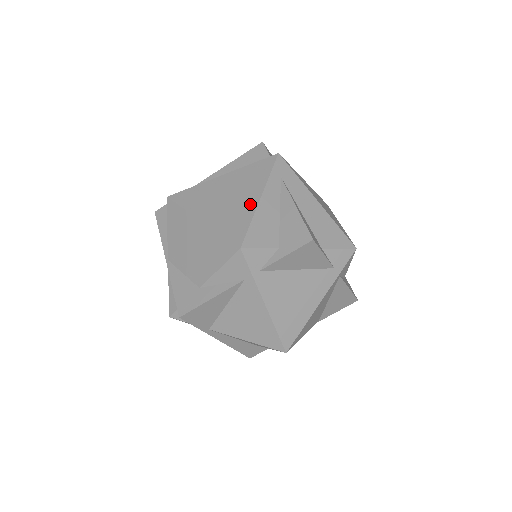
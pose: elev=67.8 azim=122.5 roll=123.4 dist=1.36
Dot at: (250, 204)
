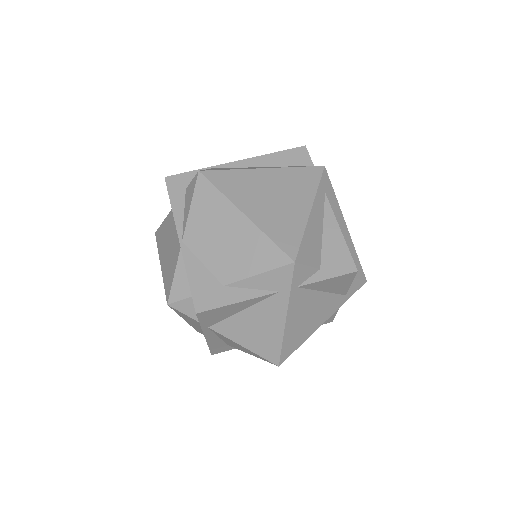
Dot at: (300, 214)
